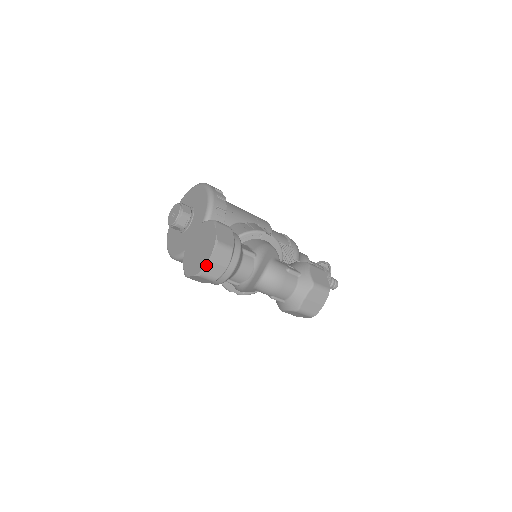
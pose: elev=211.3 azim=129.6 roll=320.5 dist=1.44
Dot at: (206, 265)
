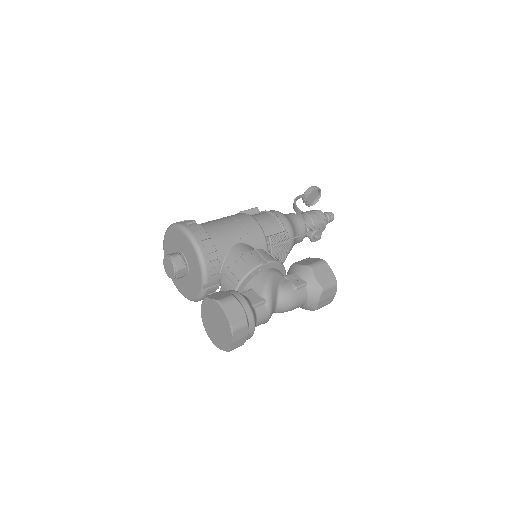
Dot at: (231, 345)
